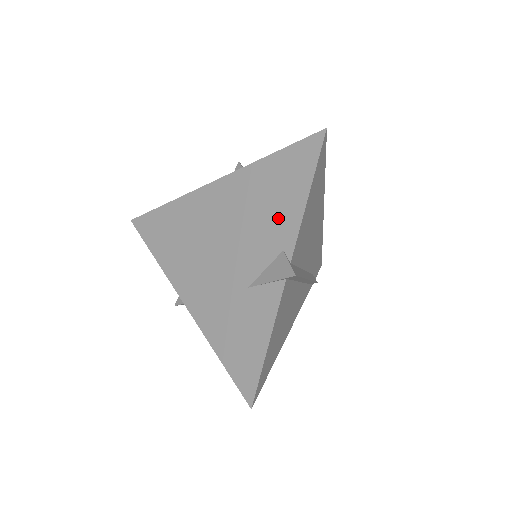
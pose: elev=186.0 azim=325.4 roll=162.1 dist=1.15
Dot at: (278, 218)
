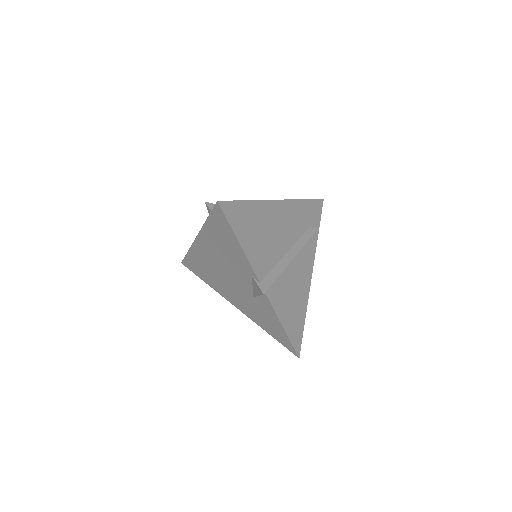
Dot at: (237, 258)
